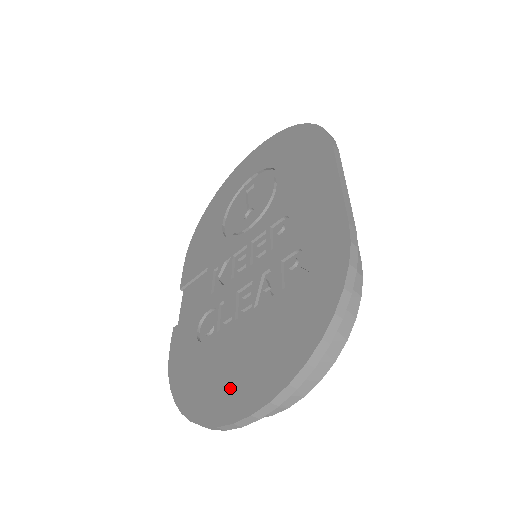
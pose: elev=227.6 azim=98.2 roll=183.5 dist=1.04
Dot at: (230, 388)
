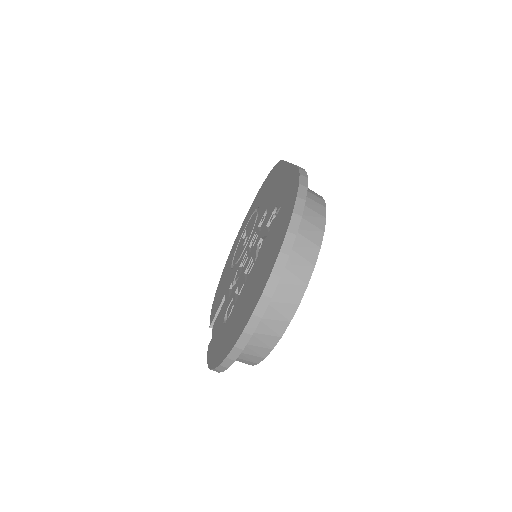
Dot at: (247, 306)
